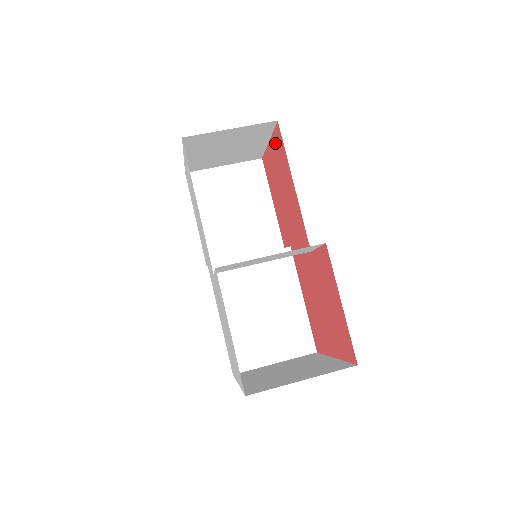
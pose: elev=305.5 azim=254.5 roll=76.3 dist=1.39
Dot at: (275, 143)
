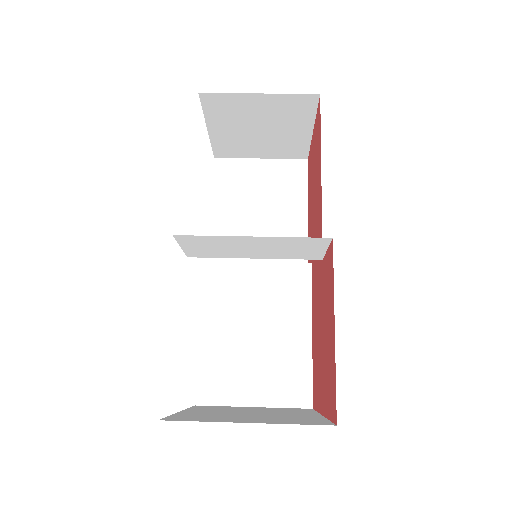
Dot at: (316, 128)
